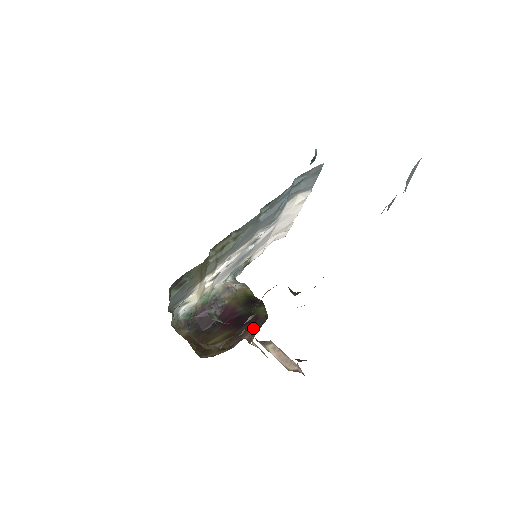
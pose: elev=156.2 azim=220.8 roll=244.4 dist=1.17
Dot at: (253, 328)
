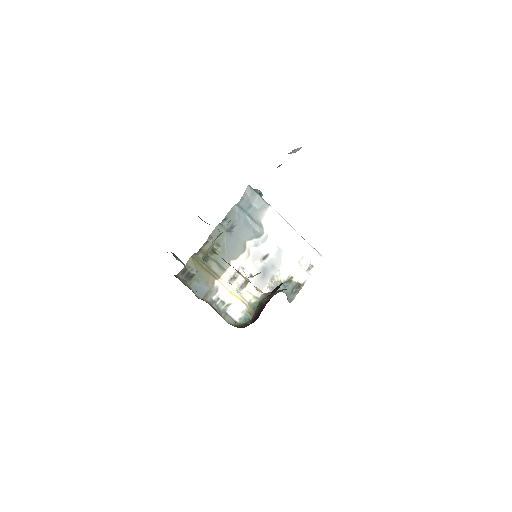
Dot at: (273, 293)
